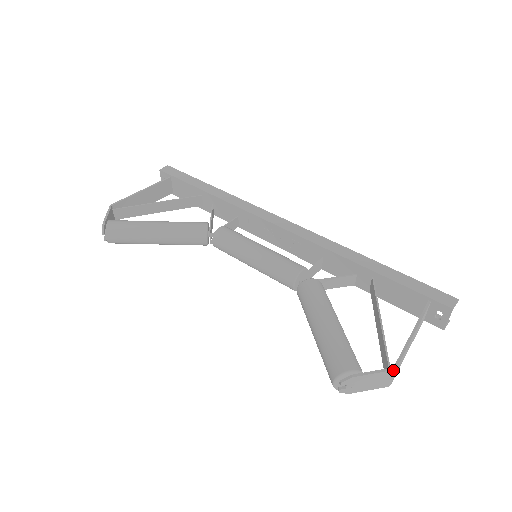
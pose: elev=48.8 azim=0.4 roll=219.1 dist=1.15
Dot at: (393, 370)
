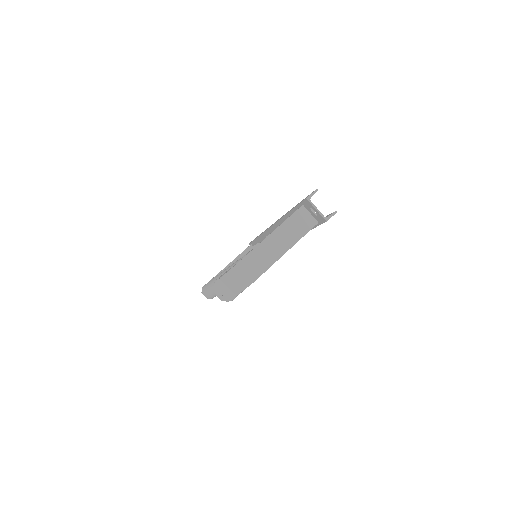
Dot at: (237, 264)
